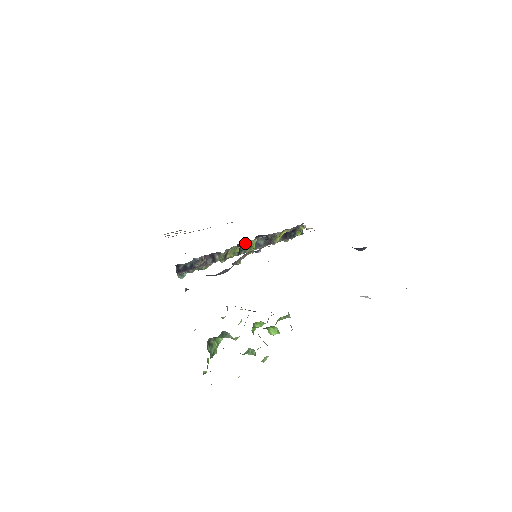
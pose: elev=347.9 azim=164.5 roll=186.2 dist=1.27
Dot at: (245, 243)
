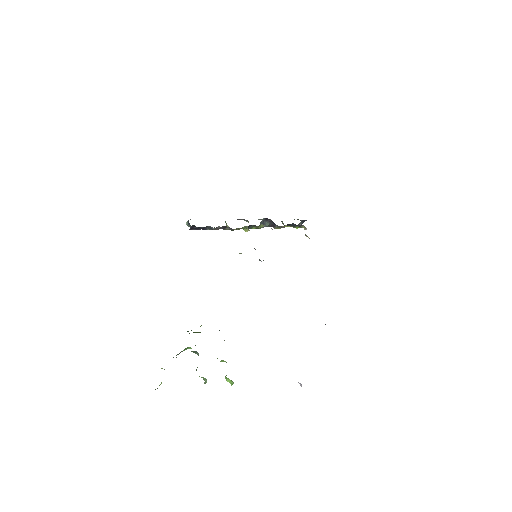
Dot at: (256, 226)
